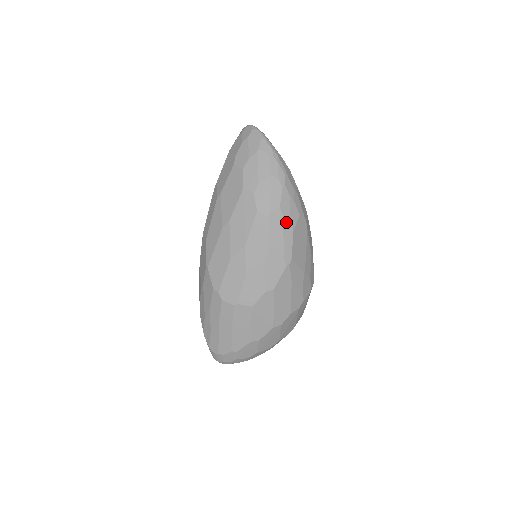
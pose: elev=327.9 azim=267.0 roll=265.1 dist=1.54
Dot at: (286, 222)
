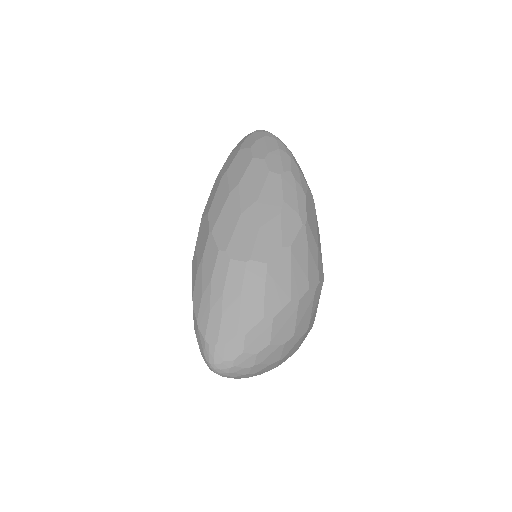
Dot at: (298, 185)
